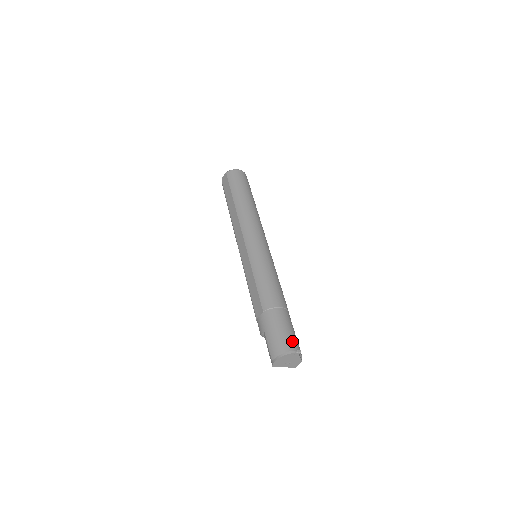
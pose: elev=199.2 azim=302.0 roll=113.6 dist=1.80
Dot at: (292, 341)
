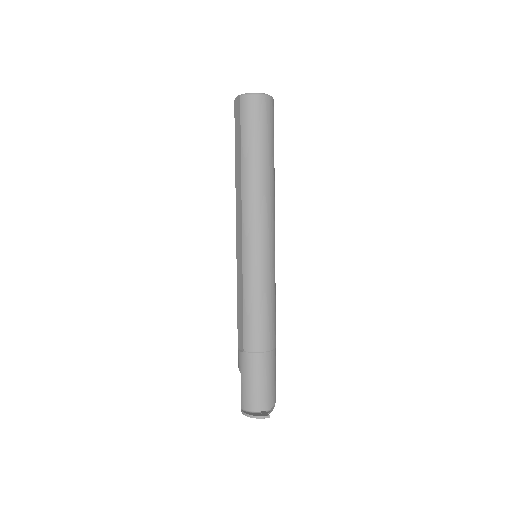
Dot at: (266, 395)
